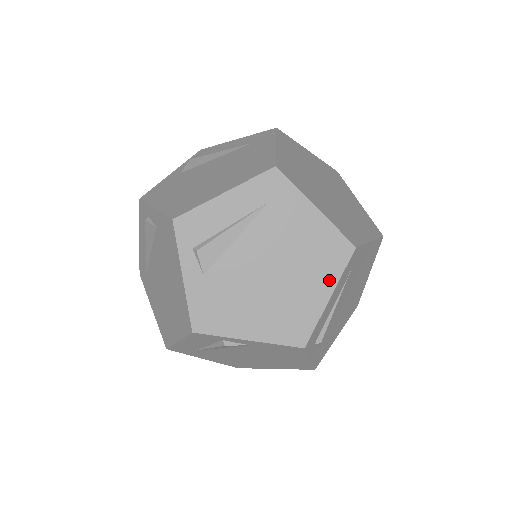
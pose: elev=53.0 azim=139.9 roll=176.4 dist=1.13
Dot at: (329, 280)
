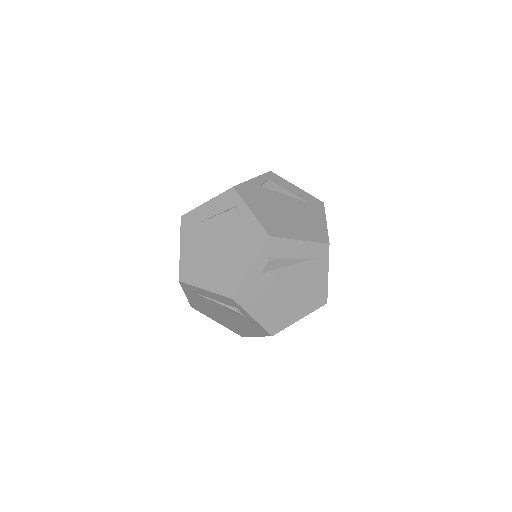
Dot at: occluded
